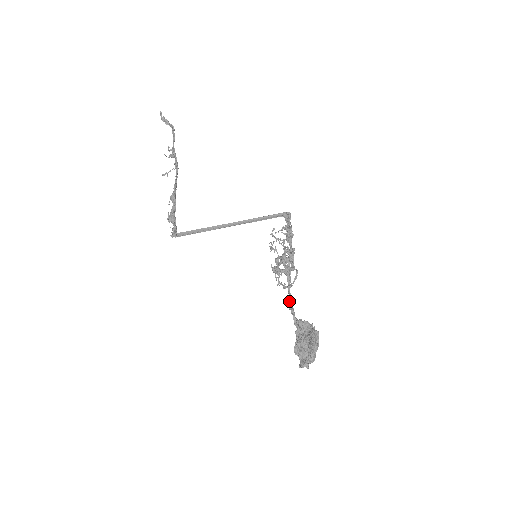
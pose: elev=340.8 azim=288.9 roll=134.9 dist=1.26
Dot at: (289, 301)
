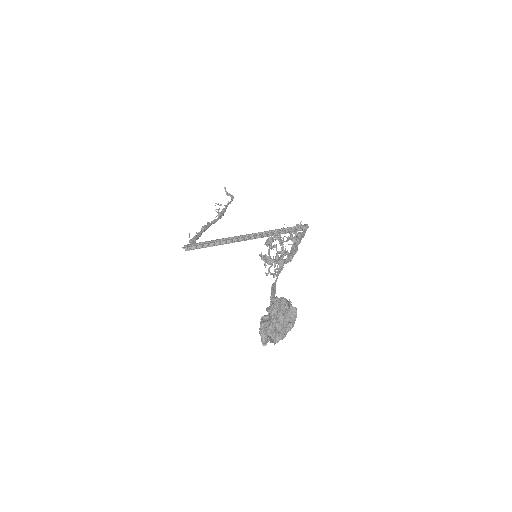
Dot at: (272, 284)
